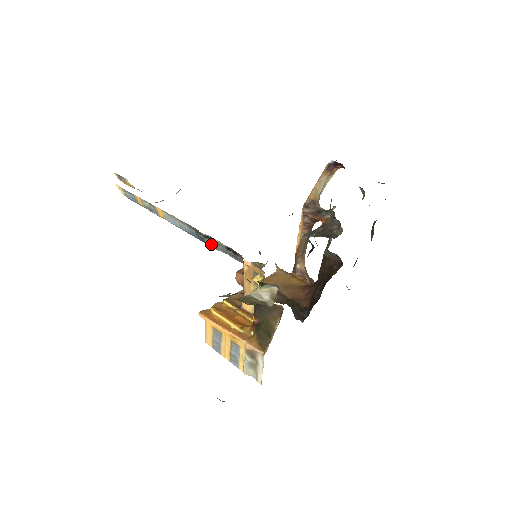
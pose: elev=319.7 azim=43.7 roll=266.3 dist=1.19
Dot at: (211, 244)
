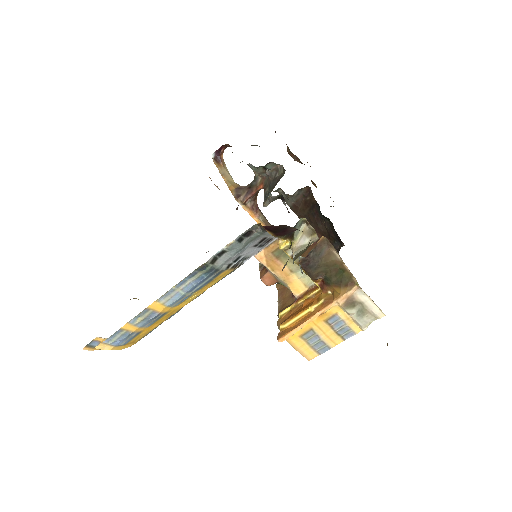
Dot at: (223, 263)
